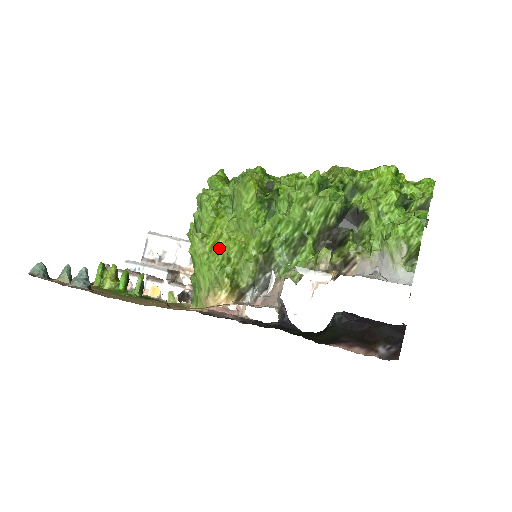
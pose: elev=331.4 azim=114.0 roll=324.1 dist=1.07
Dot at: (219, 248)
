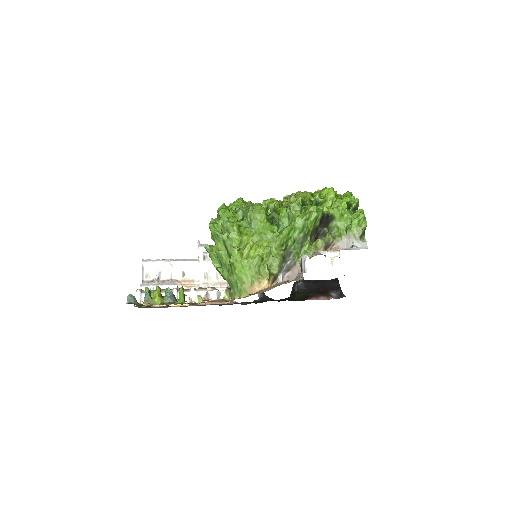
Dot at: (253, 254)
